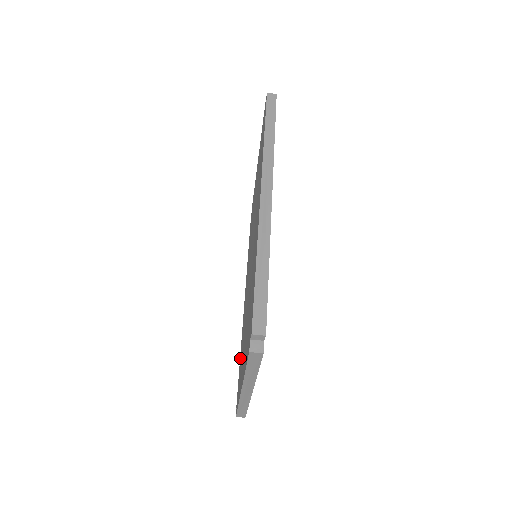
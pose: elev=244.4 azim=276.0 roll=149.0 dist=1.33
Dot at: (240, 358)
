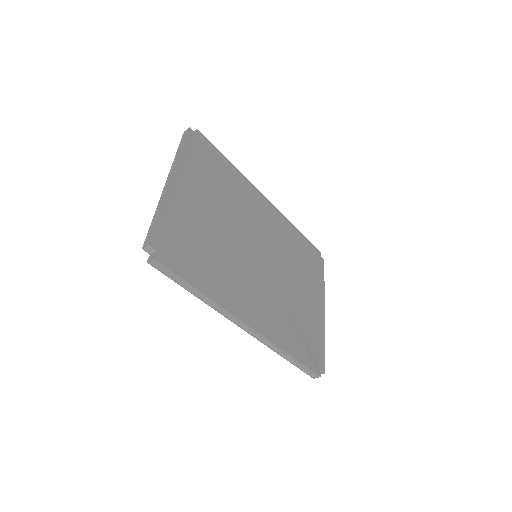
Dot at: occluded
